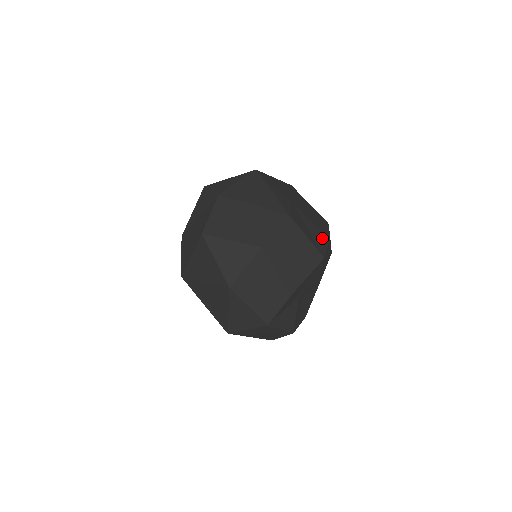
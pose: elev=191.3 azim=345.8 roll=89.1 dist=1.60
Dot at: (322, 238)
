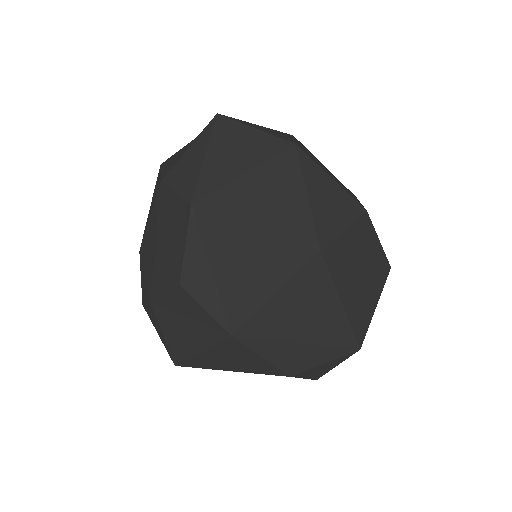
Dot at: occluded
